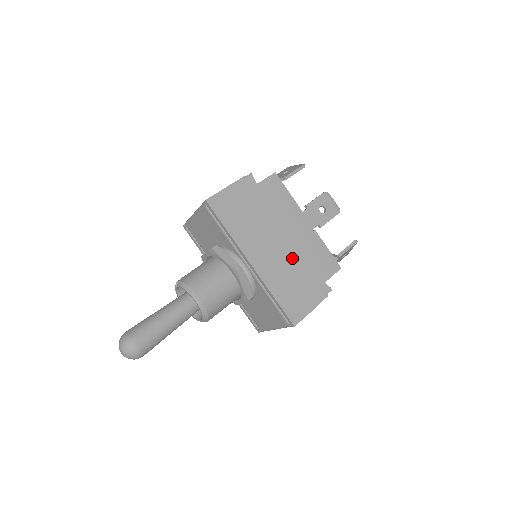
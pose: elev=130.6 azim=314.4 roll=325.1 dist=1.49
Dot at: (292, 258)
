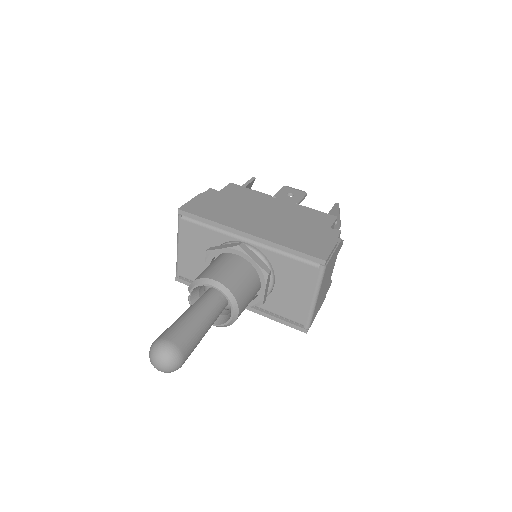
Dot at: (285, 222)
